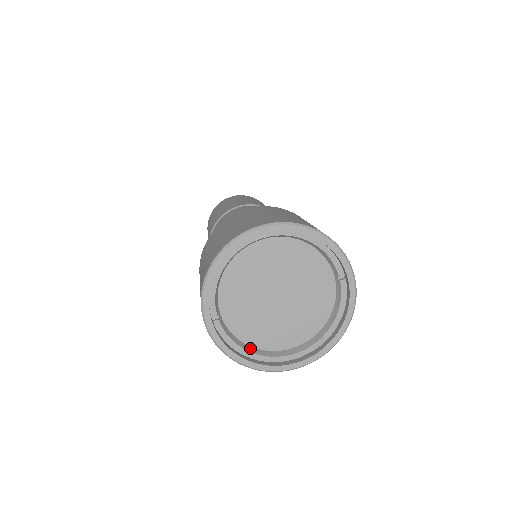
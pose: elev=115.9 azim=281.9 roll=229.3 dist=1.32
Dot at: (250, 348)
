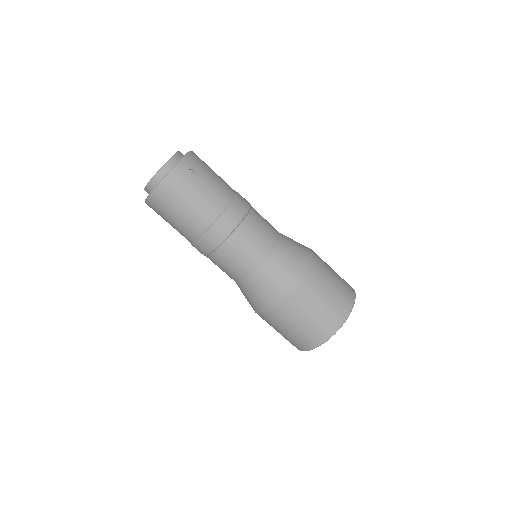
Dot at: occluded
